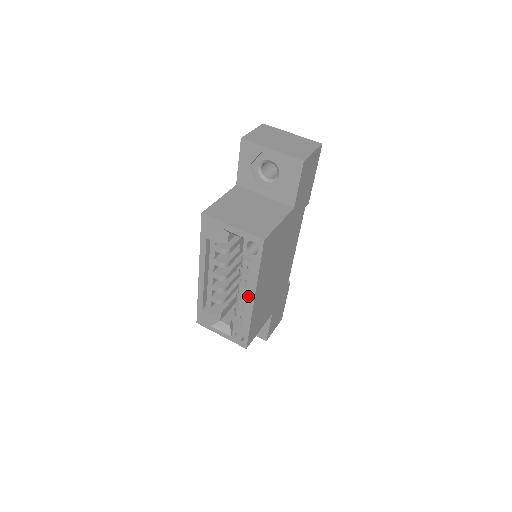
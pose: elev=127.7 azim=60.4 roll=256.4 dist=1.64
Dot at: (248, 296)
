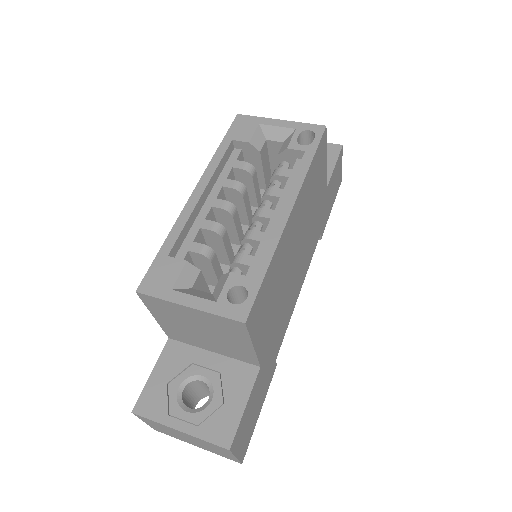
Dot at: occluded
